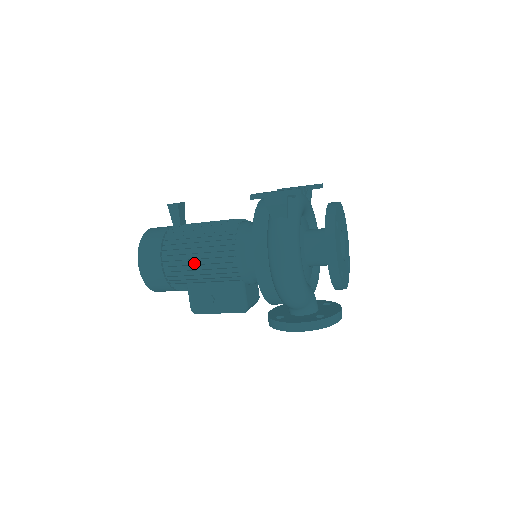
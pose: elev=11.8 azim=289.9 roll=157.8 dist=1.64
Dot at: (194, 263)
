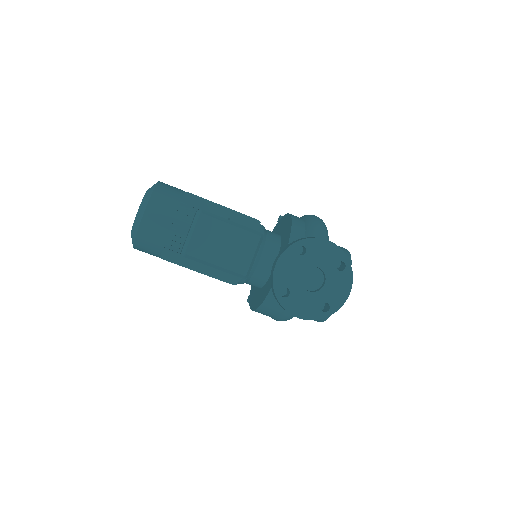
Dot at: occluded
